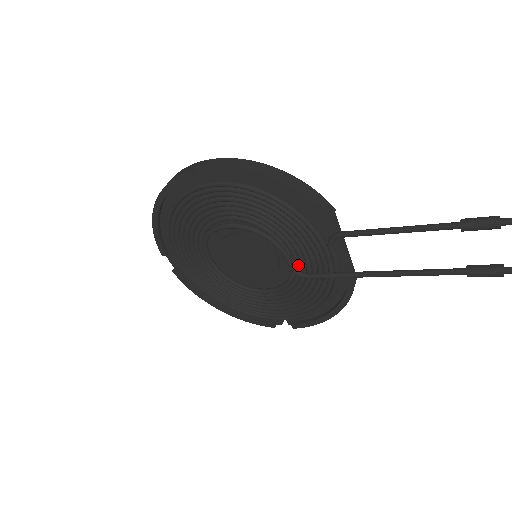
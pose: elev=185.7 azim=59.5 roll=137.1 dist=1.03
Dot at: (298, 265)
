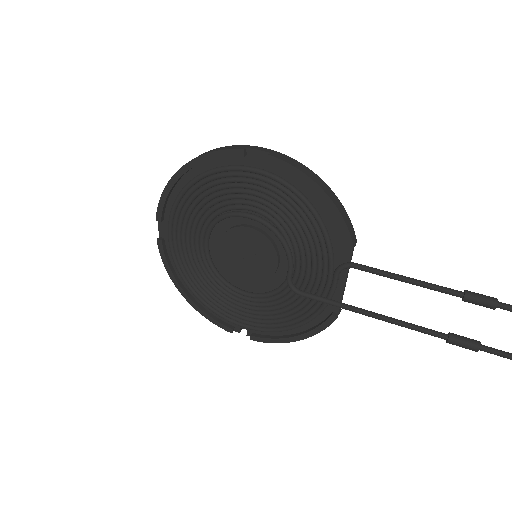
Dot at: (295, 279)
